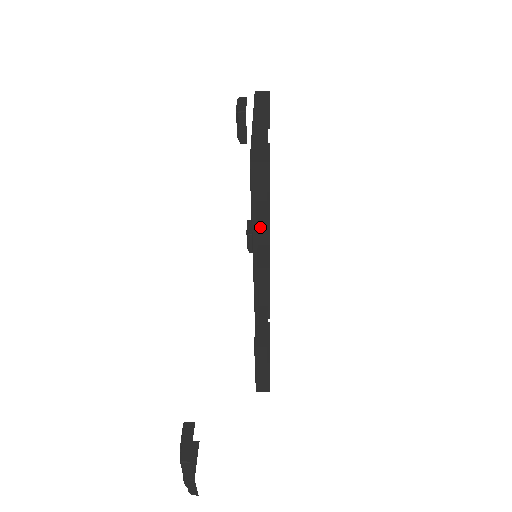
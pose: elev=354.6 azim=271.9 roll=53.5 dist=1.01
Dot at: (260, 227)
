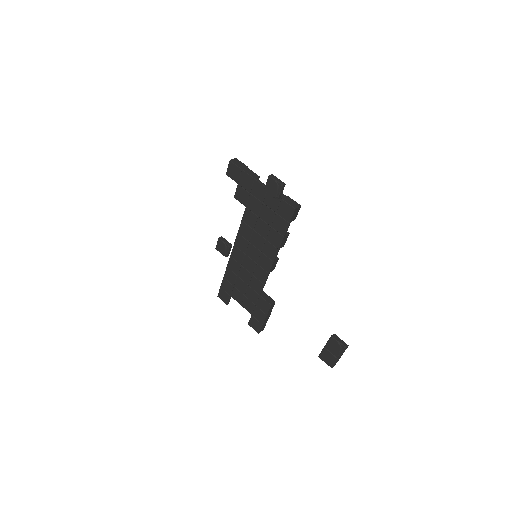
Dot at: (285, 239)
